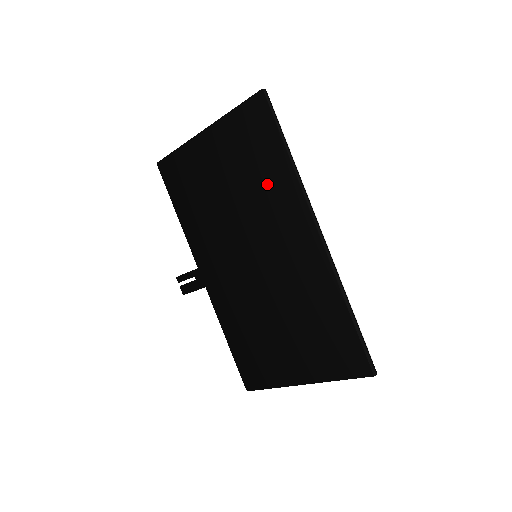
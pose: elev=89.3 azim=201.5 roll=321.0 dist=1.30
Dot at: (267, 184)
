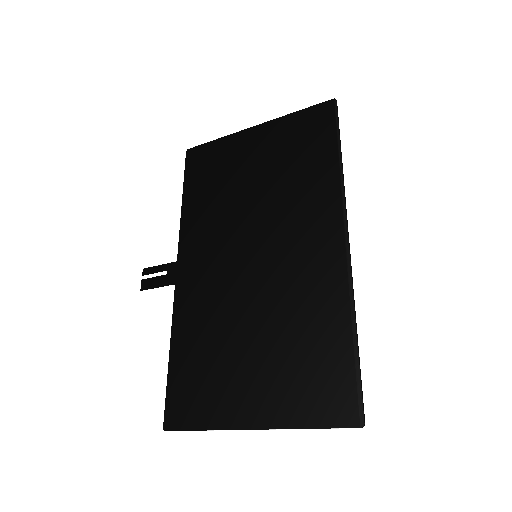
Dot at: (303, 181)
